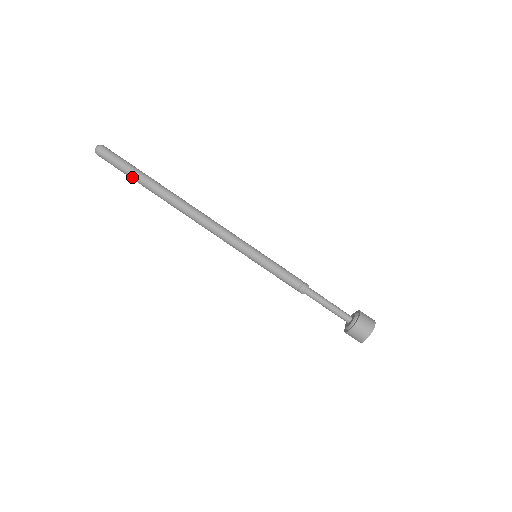
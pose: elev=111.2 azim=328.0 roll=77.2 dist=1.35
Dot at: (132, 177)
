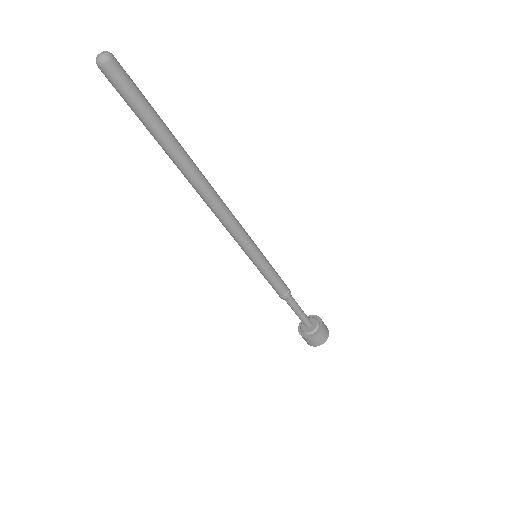
Dot at: (154, 119)
